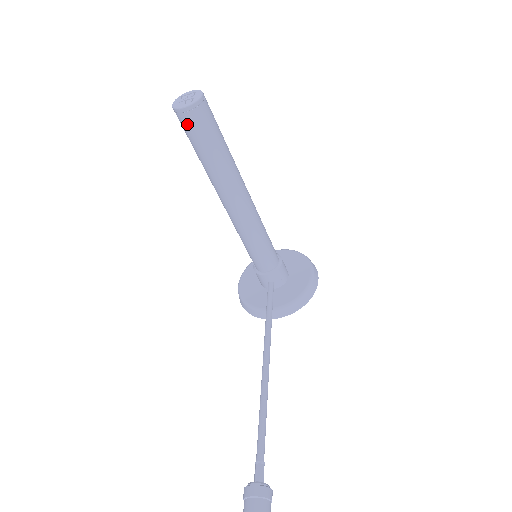
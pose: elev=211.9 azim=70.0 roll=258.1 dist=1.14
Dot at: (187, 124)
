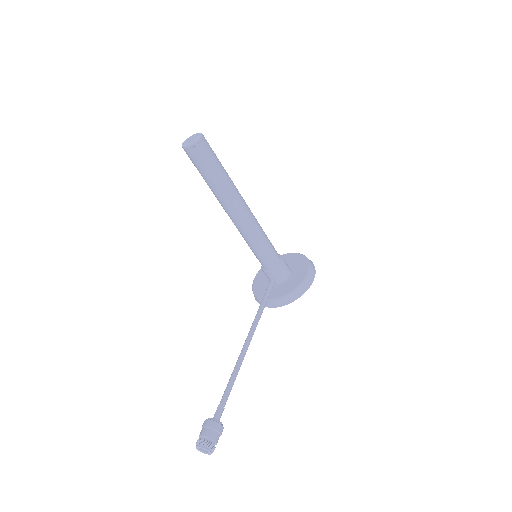
Dot at: (191, 157)
